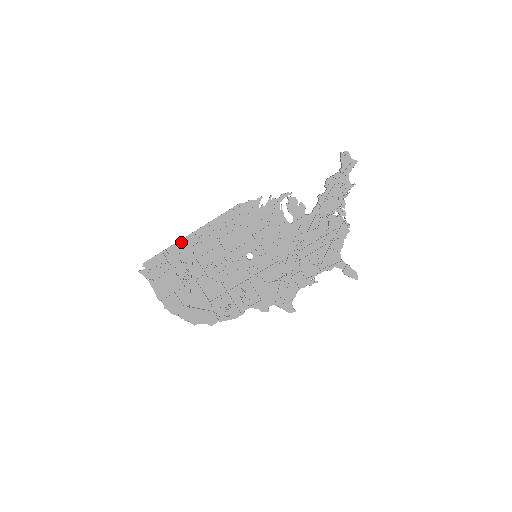
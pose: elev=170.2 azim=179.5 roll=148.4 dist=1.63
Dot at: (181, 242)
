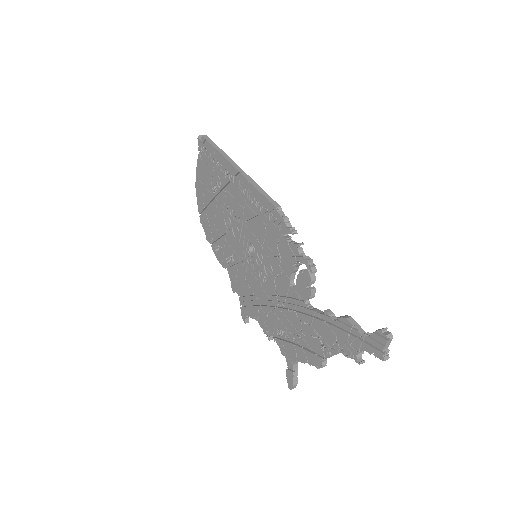
Dot at: (227, 162)
